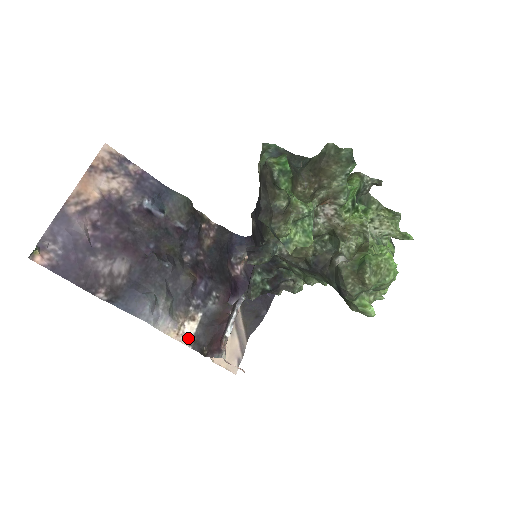
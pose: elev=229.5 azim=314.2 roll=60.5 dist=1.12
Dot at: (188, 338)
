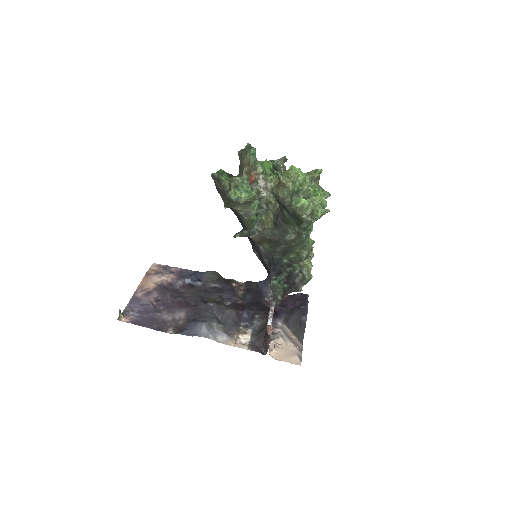
Dot at: (245, 345)
